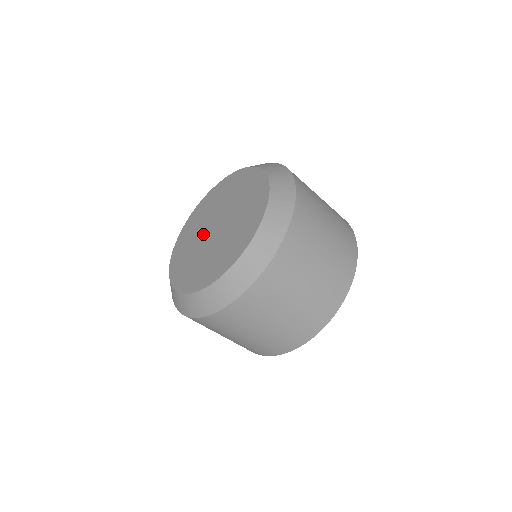
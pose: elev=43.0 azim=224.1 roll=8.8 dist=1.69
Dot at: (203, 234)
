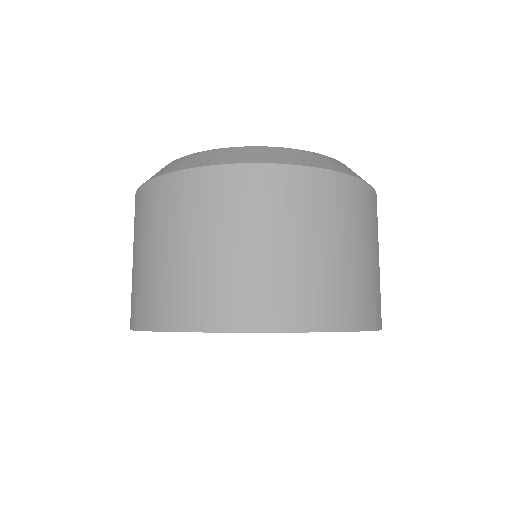
Dot at: occluded
